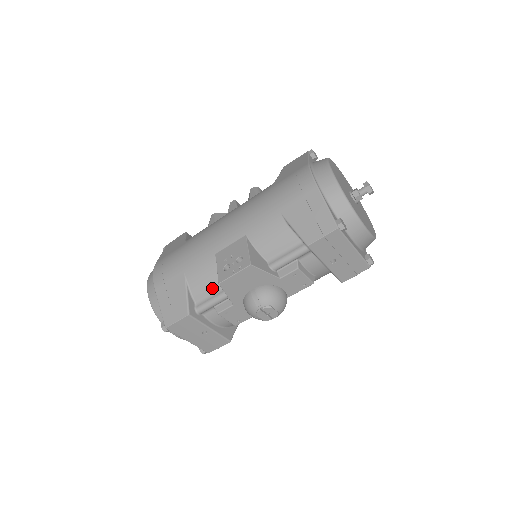
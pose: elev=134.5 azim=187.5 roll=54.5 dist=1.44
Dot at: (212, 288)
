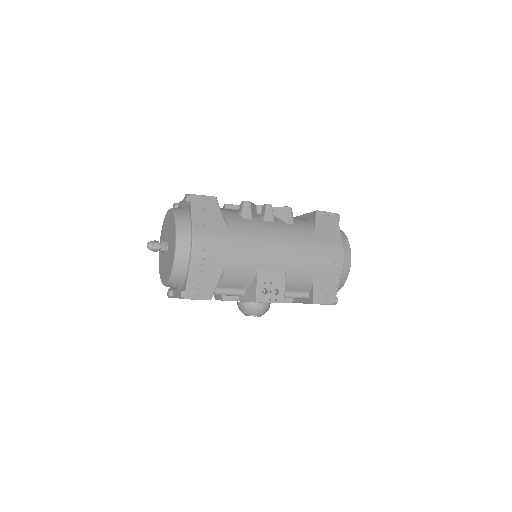
Dot at: (235, 286)
